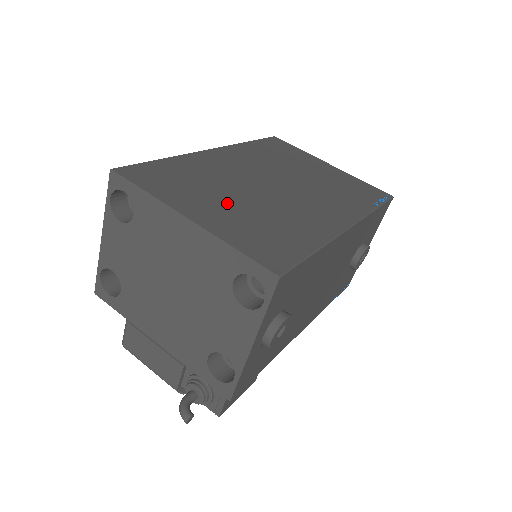
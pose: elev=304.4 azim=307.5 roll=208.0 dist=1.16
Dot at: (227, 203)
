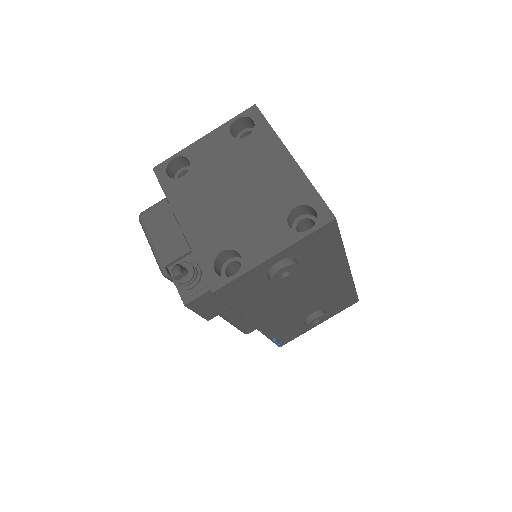
Dot at: occluded
